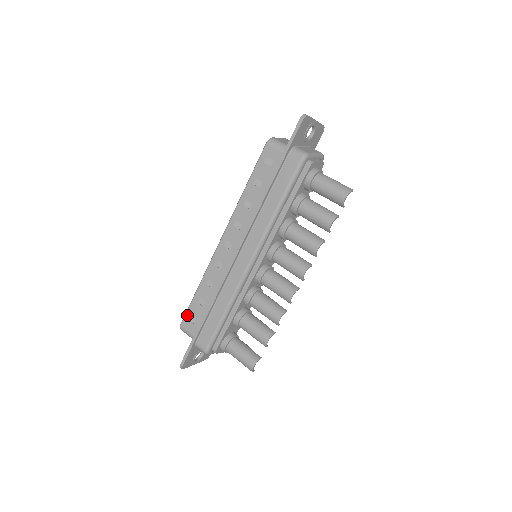
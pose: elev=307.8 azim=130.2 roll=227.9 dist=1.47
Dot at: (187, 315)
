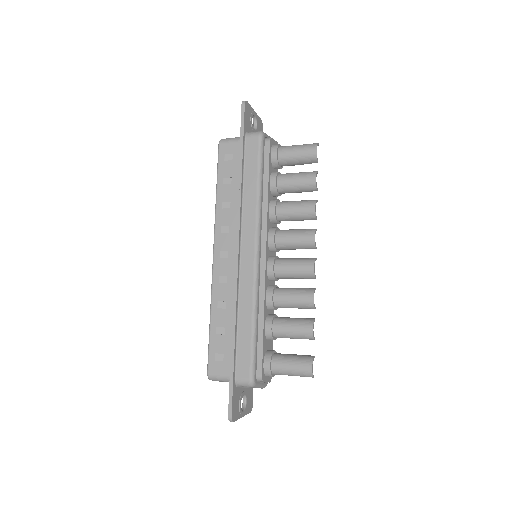
Dot at: (211, 356)
